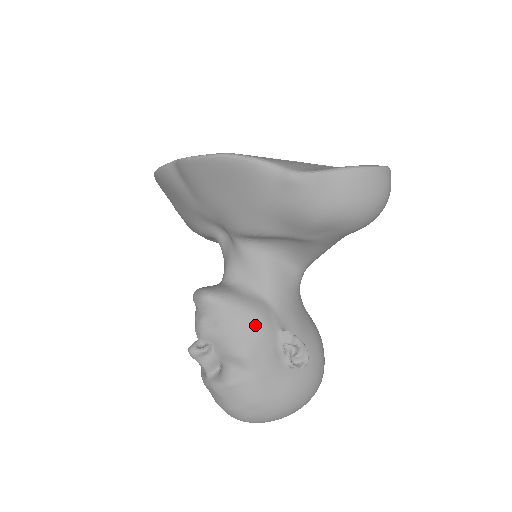
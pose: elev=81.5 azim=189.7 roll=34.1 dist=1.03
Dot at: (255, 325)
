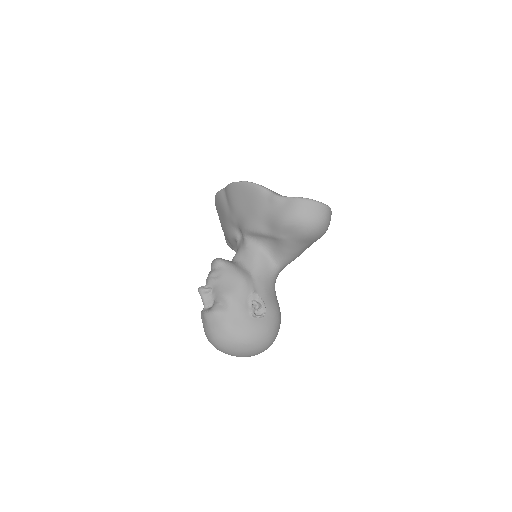
Dot at: (239, 282)
